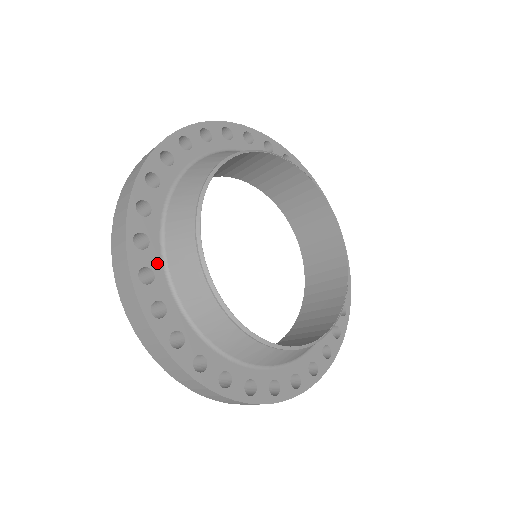
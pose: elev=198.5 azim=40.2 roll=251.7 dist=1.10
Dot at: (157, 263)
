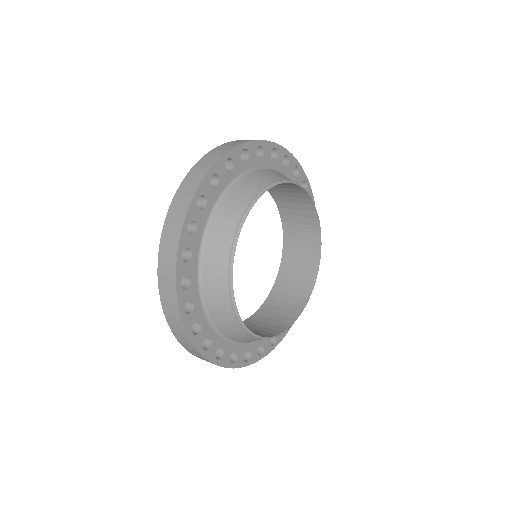
Dot at: (209, 331)
